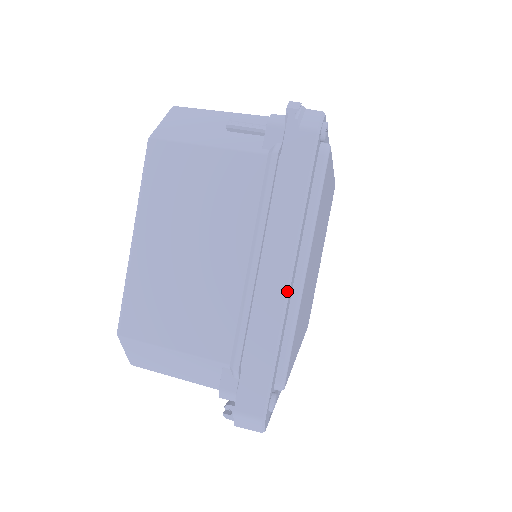
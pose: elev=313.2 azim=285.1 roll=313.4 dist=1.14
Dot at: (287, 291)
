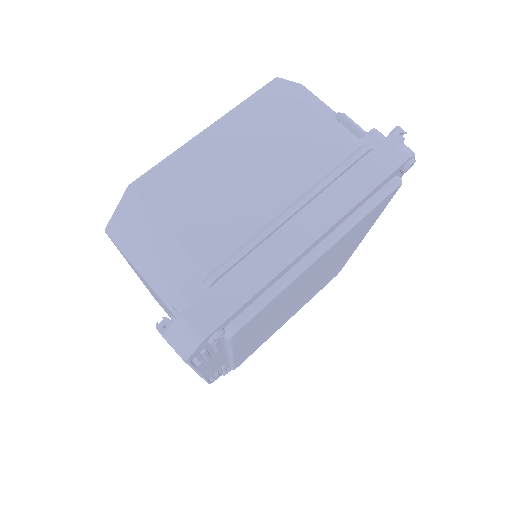
Dot at: (305, 247)
